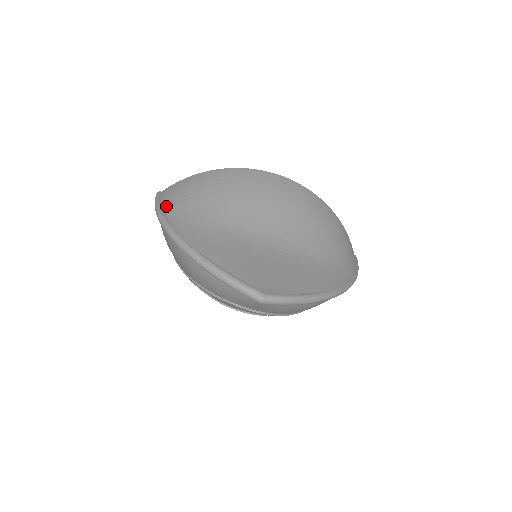
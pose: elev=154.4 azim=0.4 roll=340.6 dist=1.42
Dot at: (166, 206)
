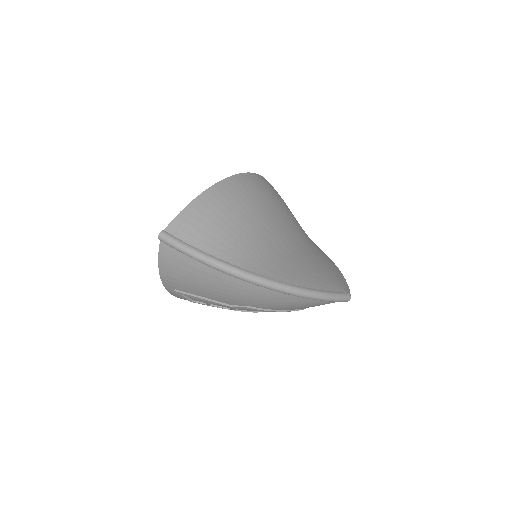
Dot at: (210, 250)
